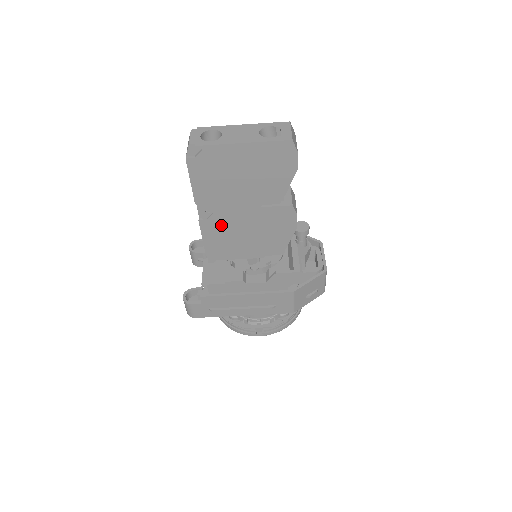
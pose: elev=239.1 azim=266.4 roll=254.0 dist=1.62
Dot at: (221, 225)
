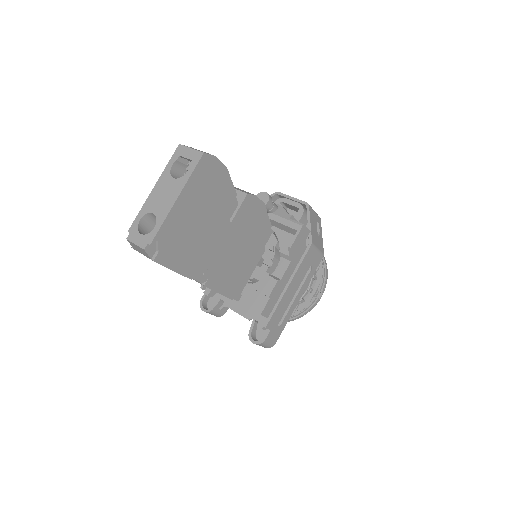
Dot at: (220, 269)
